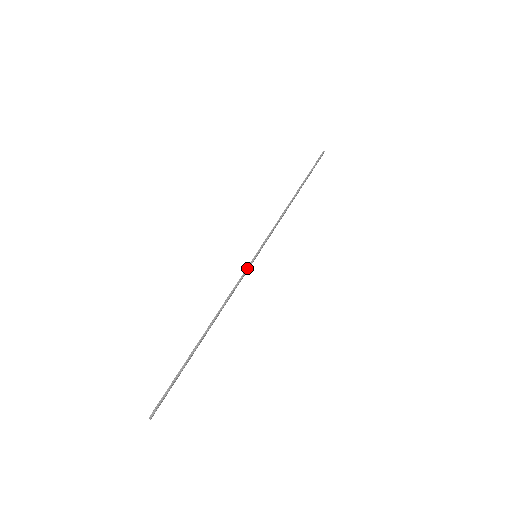
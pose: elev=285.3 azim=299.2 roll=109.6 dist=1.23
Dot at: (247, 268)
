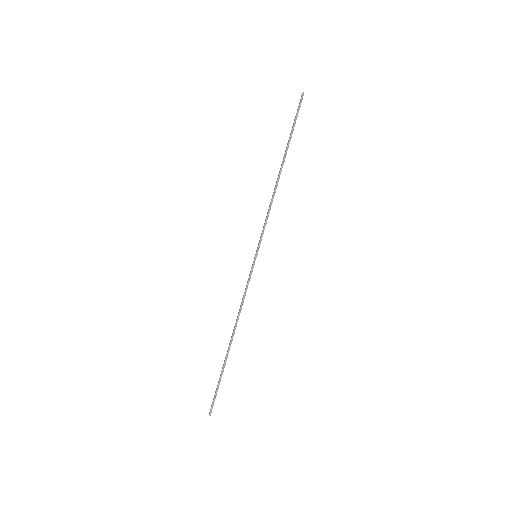
Dot at: (251, 272)
